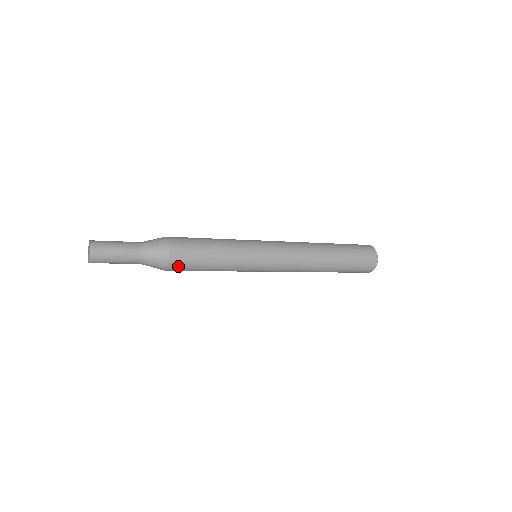
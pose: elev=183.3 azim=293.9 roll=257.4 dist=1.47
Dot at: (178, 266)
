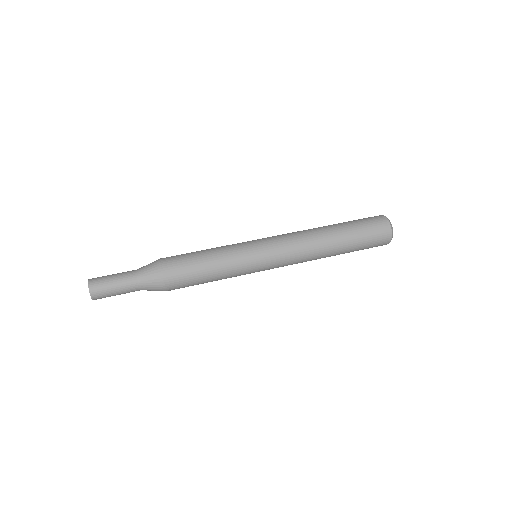
Dot at: occluded
